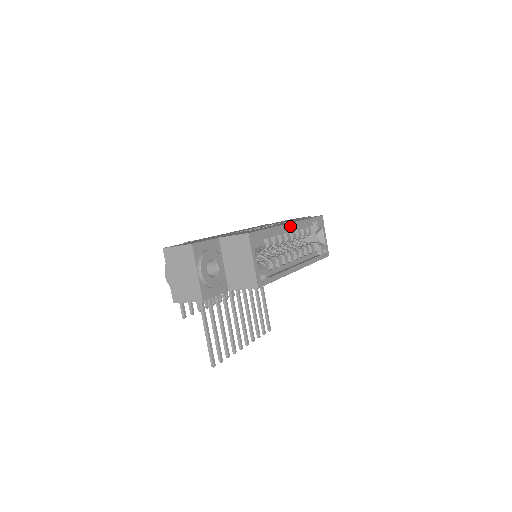
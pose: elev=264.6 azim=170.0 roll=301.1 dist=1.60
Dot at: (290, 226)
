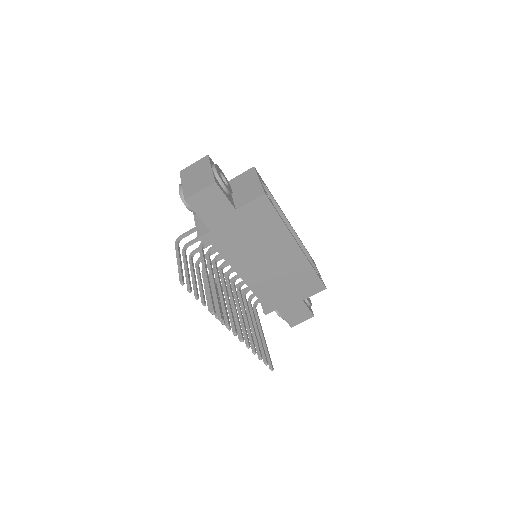
Dot at: (287, 219)
